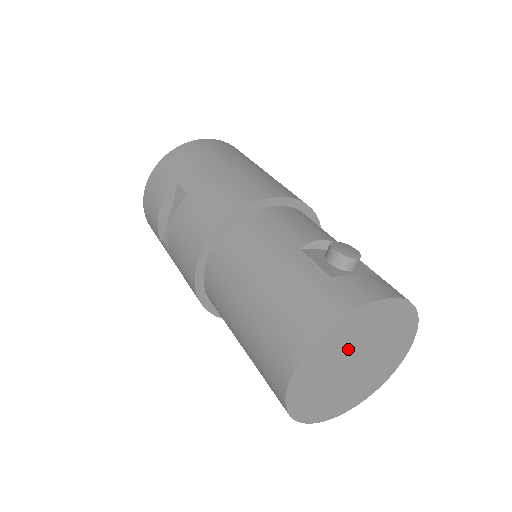
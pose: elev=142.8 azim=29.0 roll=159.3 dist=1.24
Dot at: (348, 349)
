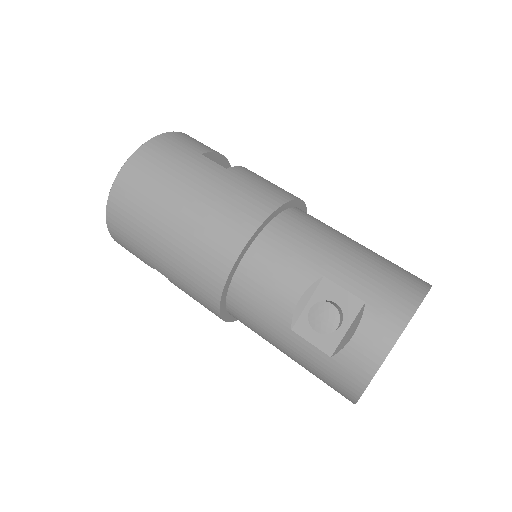
Dot at: occluded
